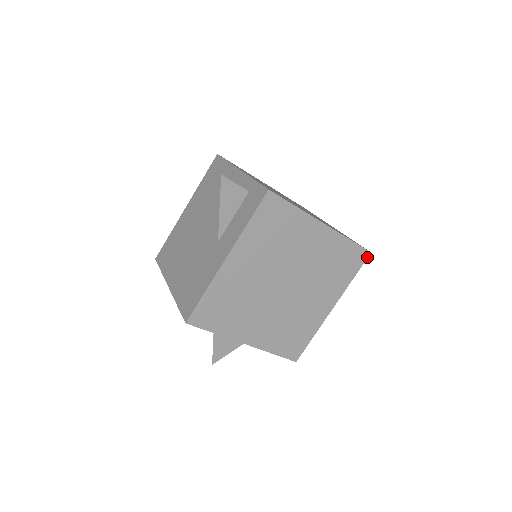
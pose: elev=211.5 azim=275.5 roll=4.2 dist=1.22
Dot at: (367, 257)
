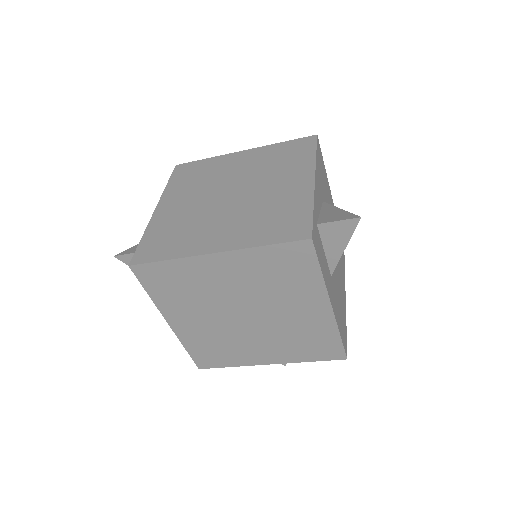
Dot at: (313, 245)
